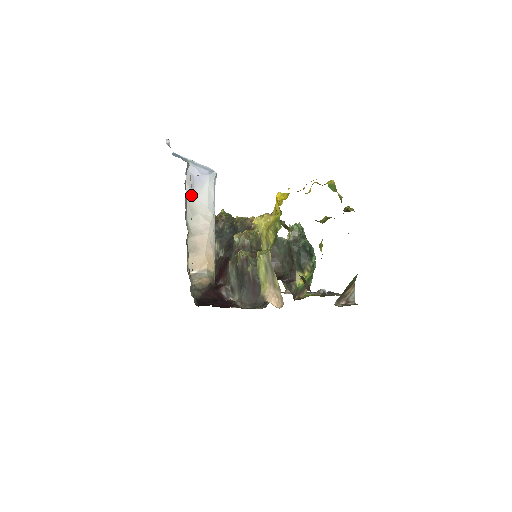
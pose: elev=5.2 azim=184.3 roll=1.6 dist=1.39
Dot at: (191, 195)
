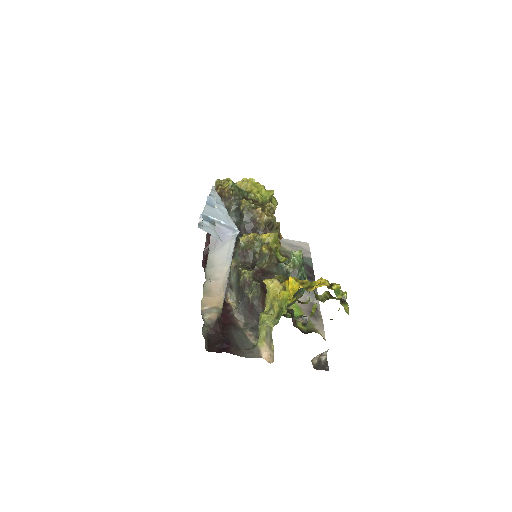
Dot at: (213, 250)
